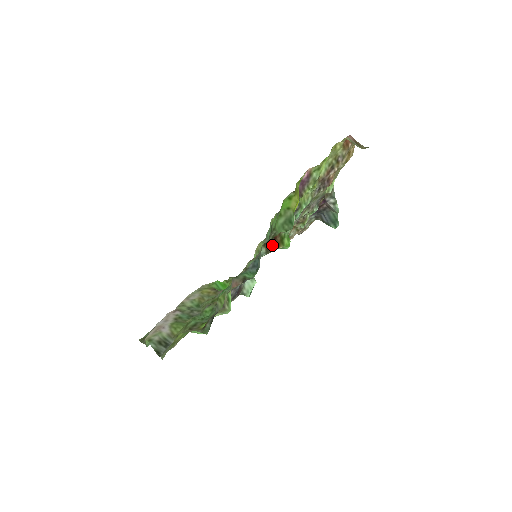
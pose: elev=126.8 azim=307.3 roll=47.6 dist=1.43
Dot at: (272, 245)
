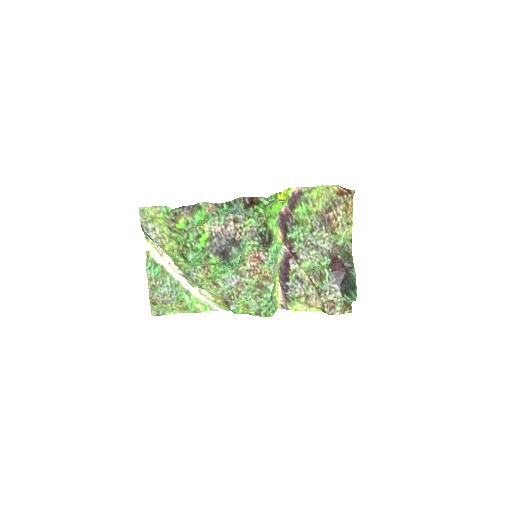
Dot at: (250, 203)
